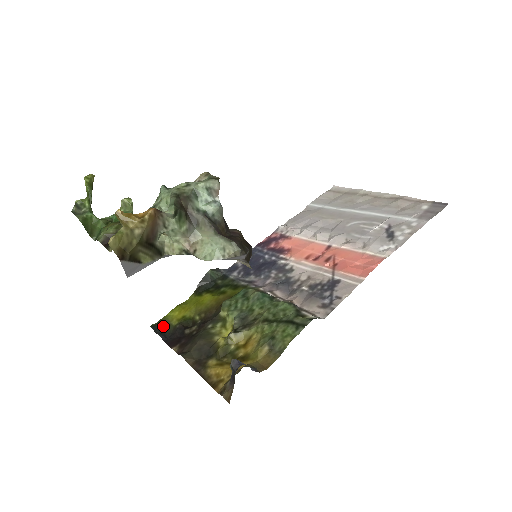
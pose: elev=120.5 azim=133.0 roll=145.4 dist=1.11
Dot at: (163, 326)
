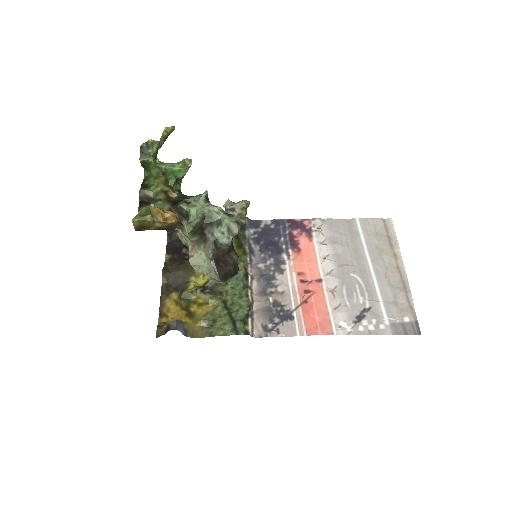
Dot at: occluded
